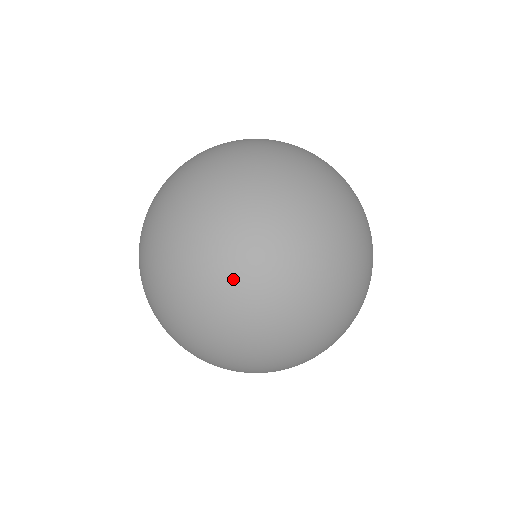
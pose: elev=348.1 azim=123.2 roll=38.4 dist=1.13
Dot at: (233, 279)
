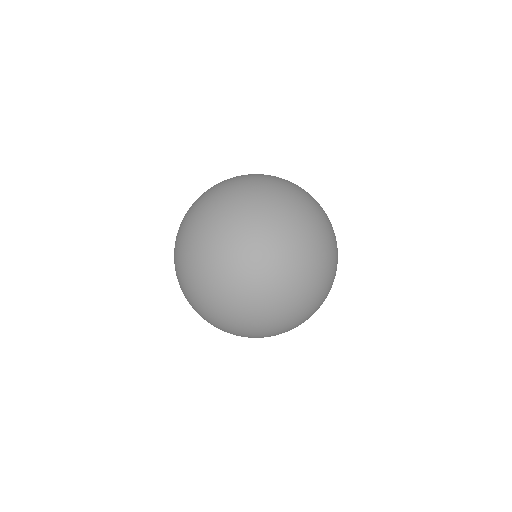
Dot at: (221, 305)
